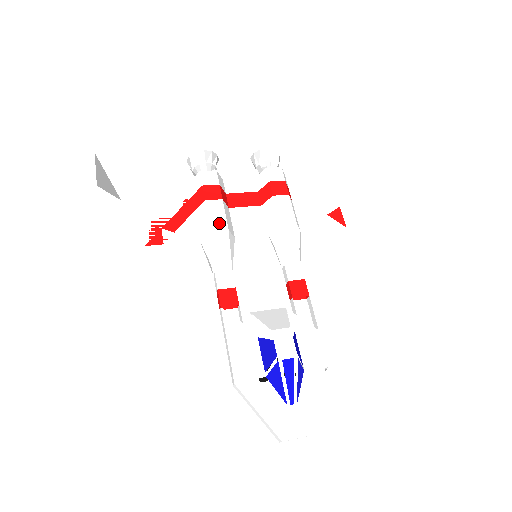
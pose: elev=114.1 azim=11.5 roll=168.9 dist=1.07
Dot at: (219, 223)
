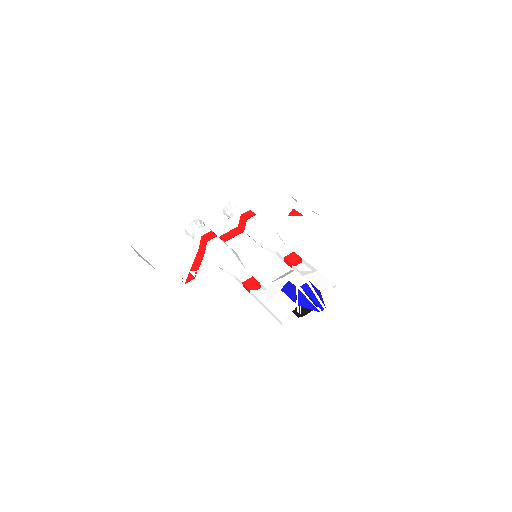
Dot at: (222, 248)
